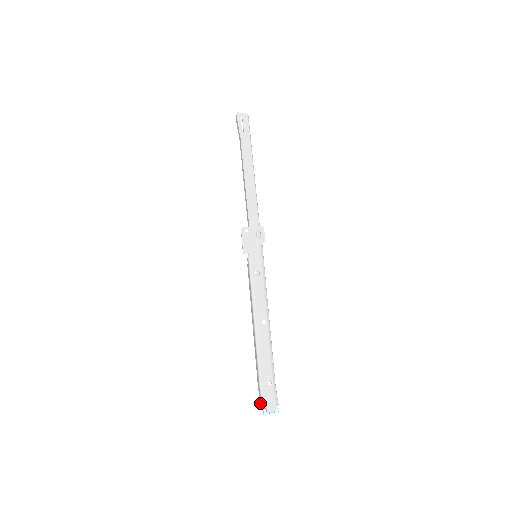
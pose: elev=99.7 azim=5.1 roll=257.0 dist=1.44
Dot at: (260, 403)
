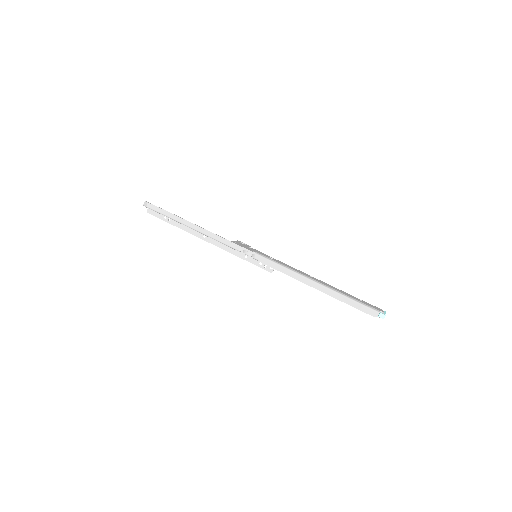
Dot at: (373, 316)
